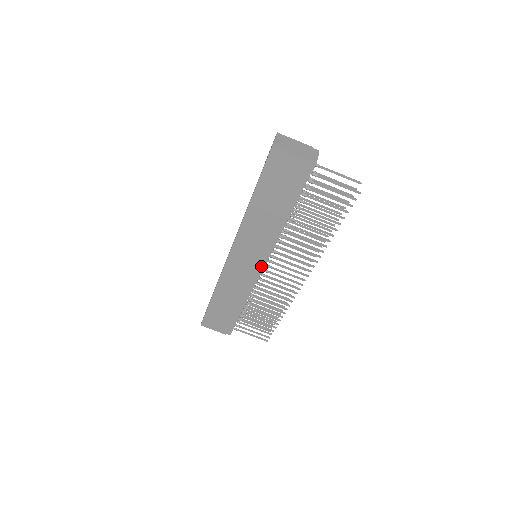
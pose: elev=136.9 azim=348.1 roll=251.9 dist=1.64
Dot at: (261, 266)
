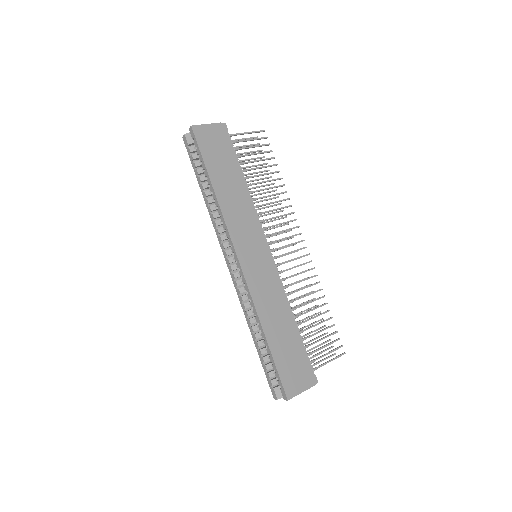
Dot at: (268, 252)
